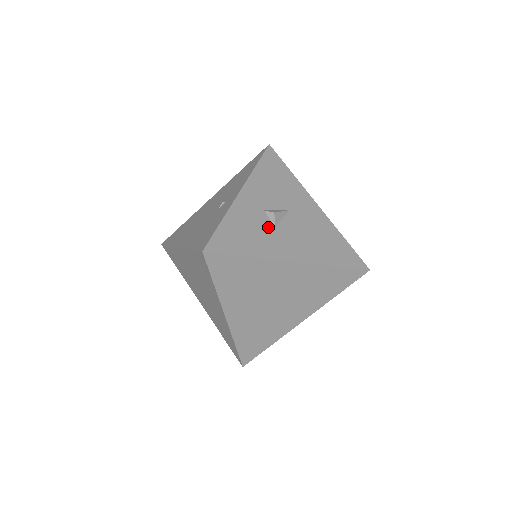
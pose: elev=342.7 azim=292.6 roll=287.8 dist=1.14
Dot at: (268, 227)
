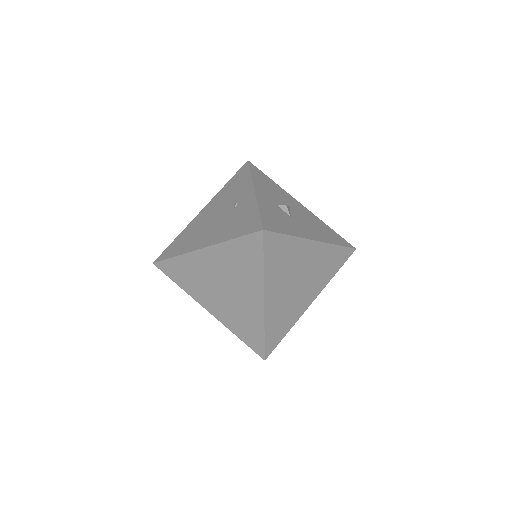
Dot at: (287, 216)
